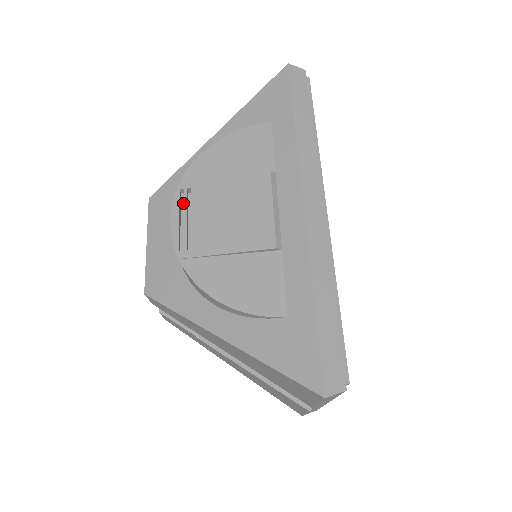
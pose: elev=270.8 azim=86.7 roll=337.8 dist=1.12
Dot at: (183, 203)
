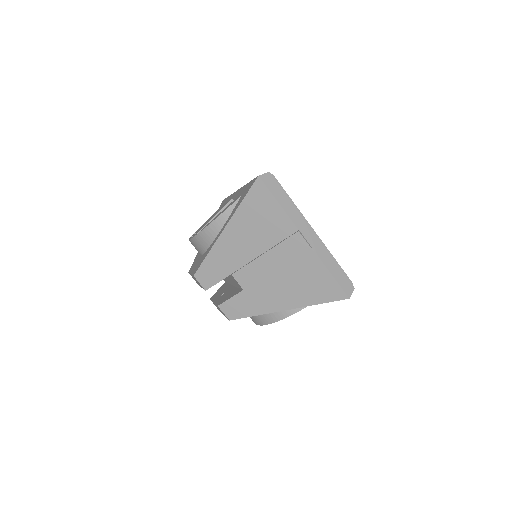
Dot at: occluded
